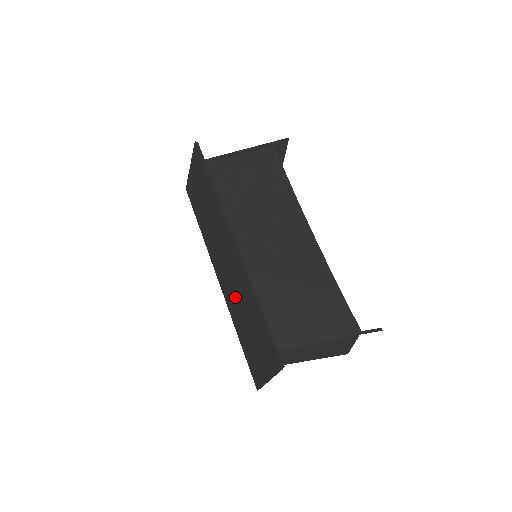
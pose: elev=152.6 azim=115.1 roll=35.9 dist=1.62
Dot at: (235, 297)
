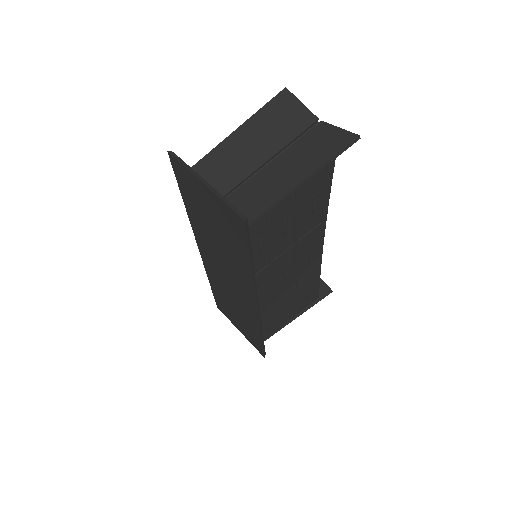
Dot at: (226, 291)
